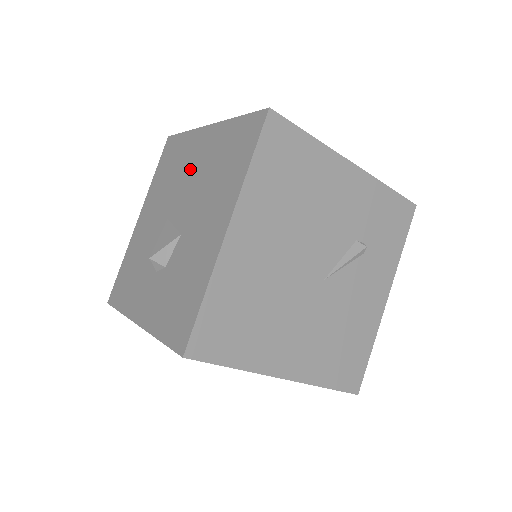
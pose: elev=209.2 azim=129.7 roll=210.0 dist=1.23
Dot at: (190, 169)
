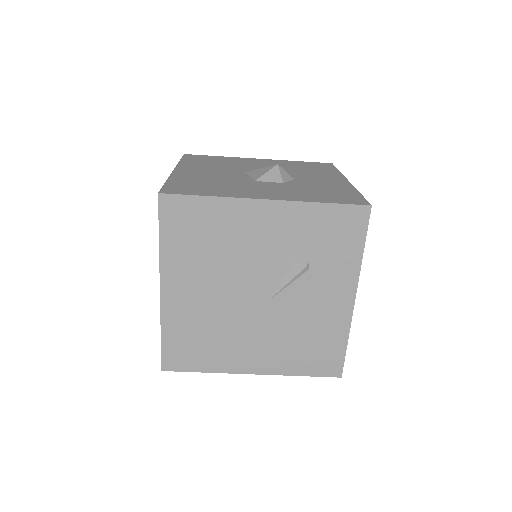
Dot at: occluded
